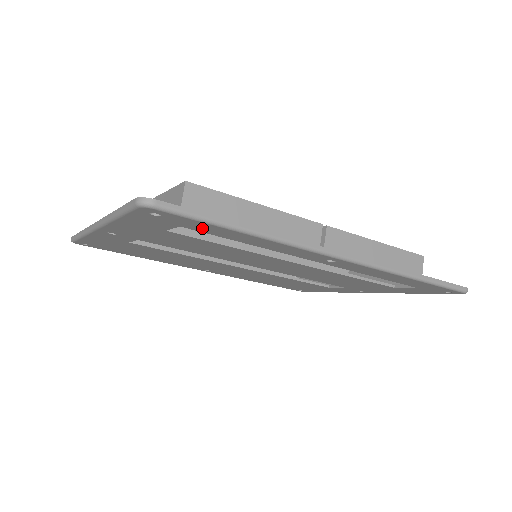
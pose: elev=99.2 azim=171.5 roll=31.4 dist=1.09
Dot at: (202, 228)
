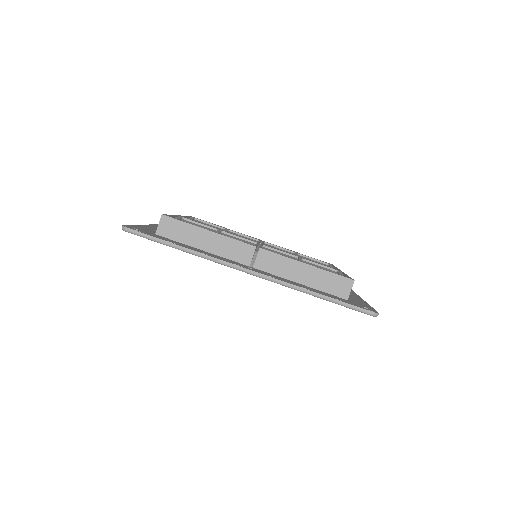
Dot at: occluded
